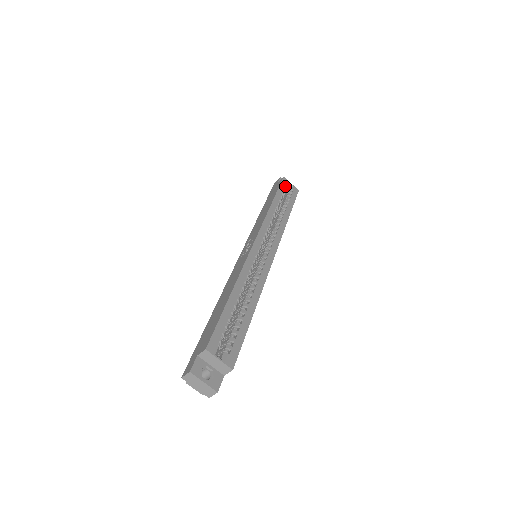
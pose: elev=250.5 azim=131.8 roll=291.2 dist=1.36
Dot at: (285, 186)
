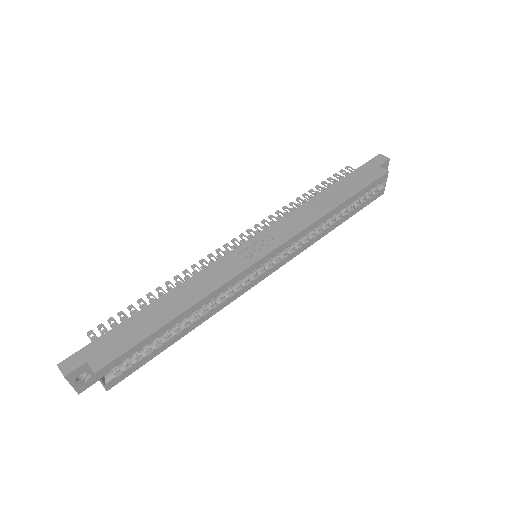
Dot at: (376, 185)
